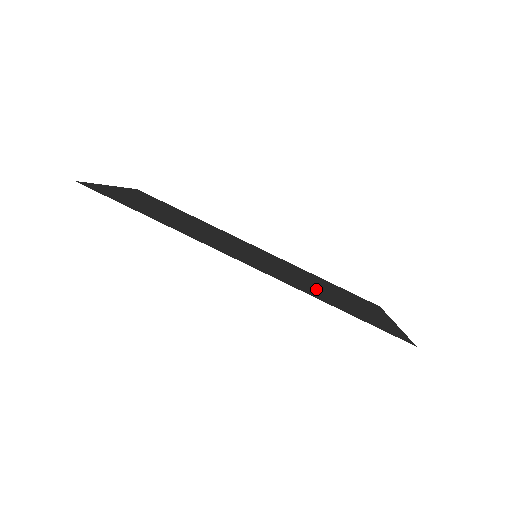
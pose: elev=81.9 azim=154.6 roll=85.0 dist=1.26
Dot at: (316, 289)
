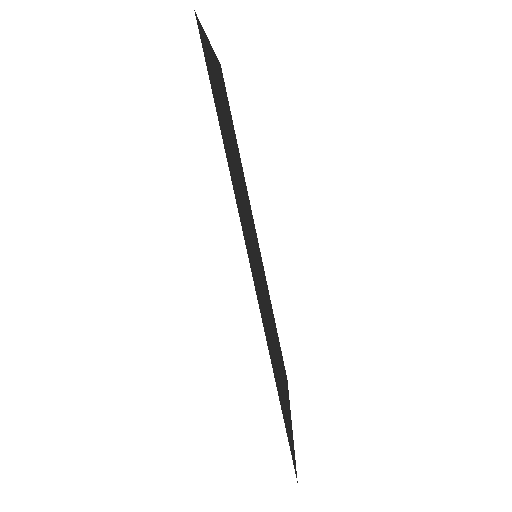
Dot at: occluded
